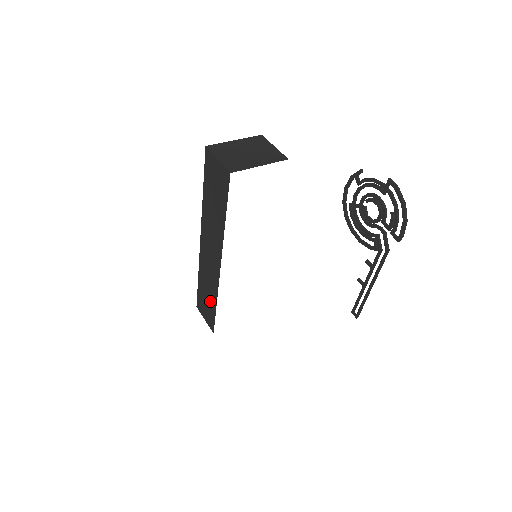
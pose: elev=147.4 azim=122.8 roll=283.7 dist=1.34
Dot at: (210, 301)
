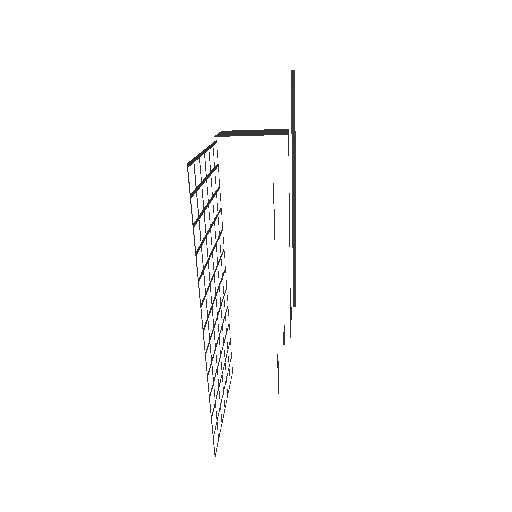
Dot at: occluded
